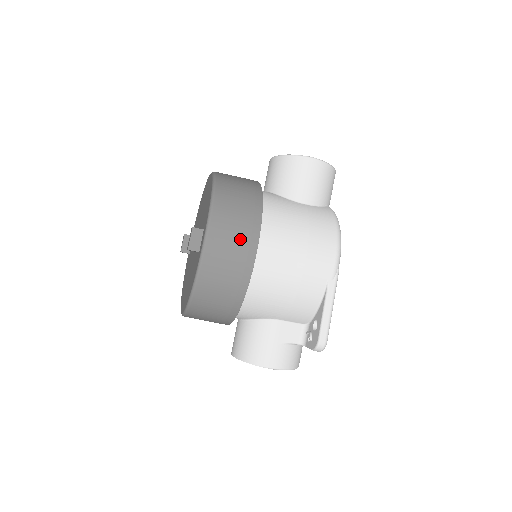
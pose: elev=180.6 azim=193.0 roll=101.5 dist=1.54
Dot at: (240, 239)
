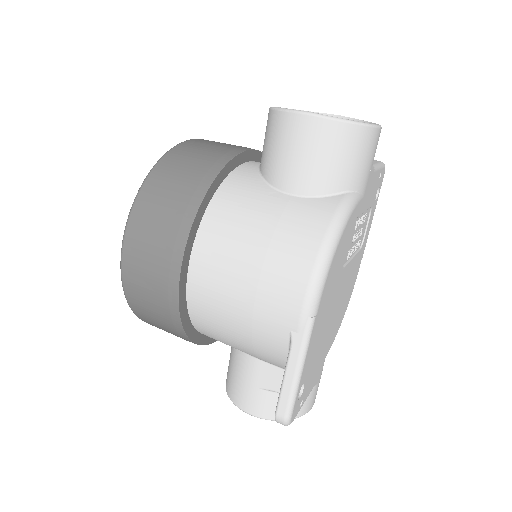
Dot at: (158, 260)
